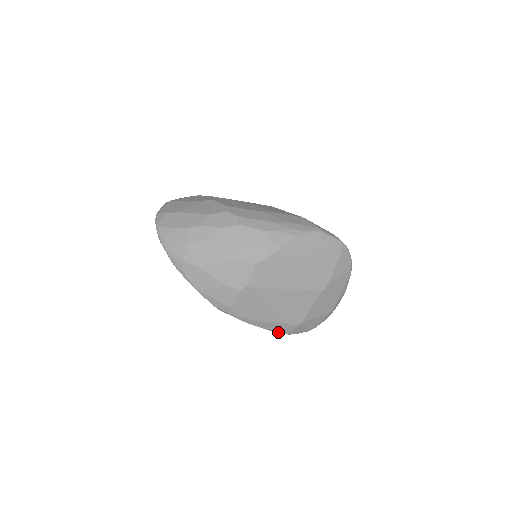
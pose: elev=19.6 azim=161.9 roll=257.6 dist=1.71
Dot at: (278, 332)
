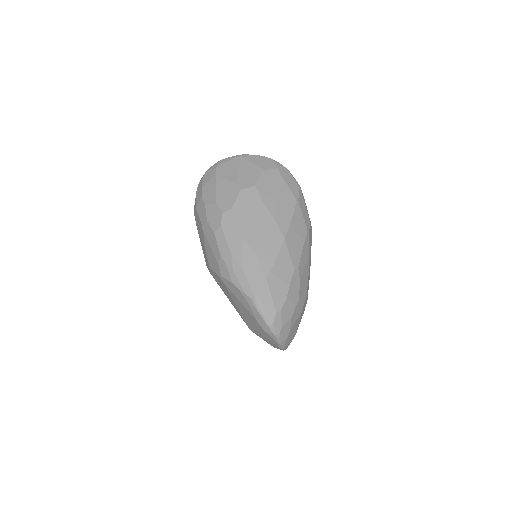
Dot at: occluded
